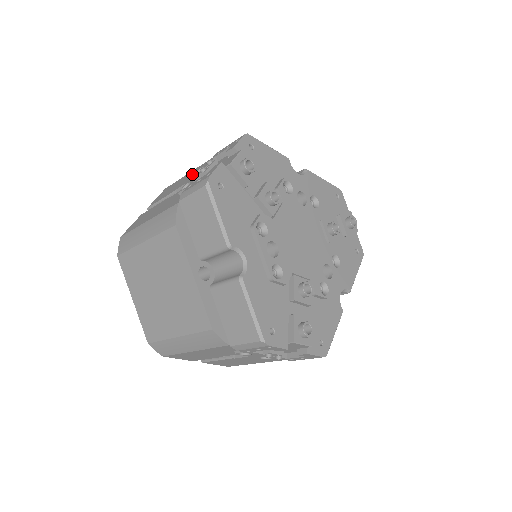
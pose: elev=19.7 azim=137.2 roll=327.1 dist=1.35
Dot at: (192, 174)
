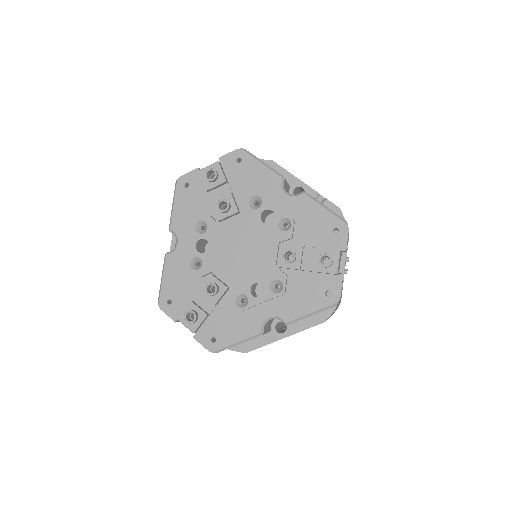
Dot at: occluded
